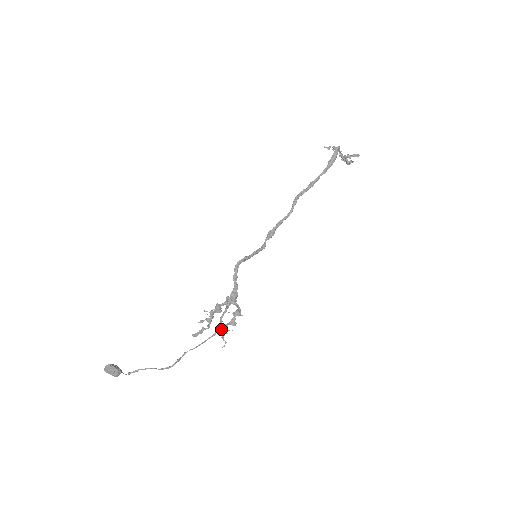
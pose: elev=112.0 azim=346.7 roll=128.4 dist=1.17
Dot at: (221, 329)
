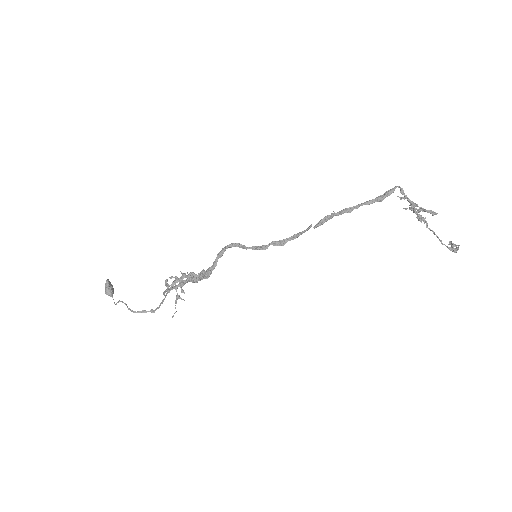
Dot at: (176, 289)
